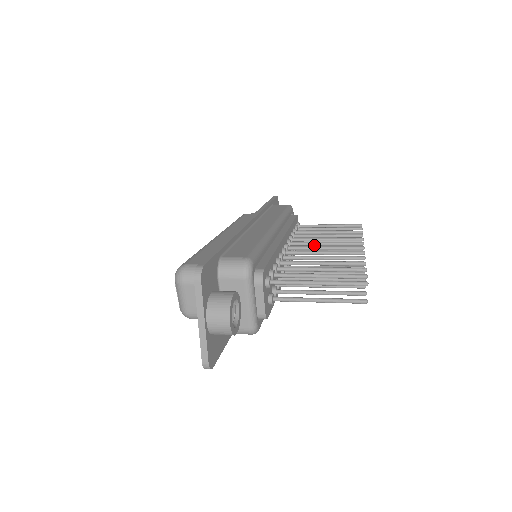
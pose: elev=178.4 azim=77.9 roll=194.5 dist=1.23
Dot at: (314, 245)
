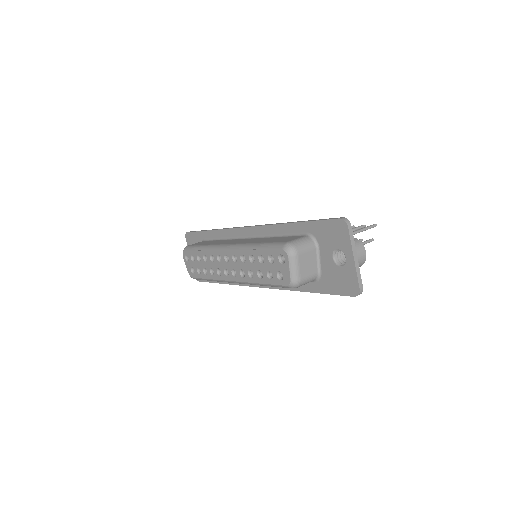
Dot at: occluded
